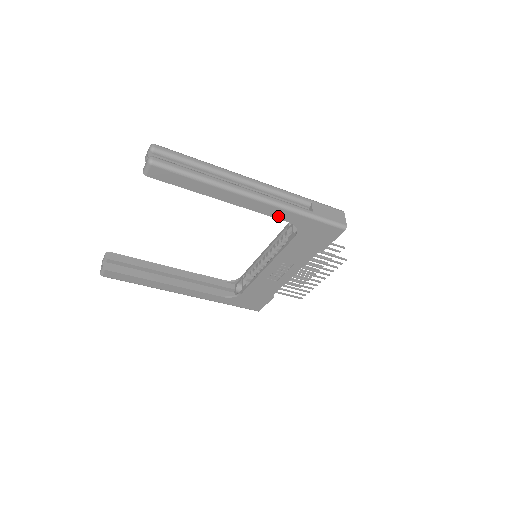
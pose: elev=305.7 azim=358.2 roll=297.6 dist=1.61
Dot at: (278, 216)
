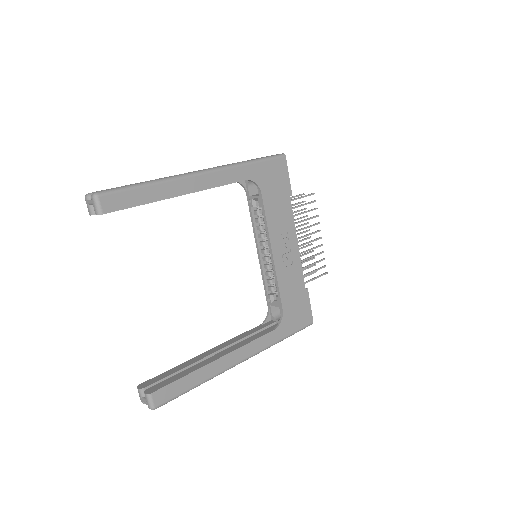
Dot at: (232, 180)
